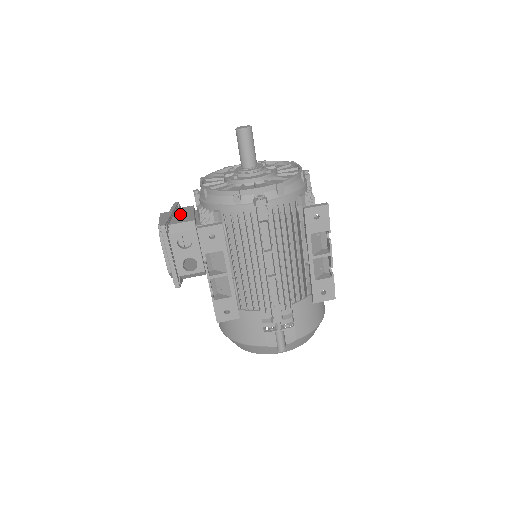
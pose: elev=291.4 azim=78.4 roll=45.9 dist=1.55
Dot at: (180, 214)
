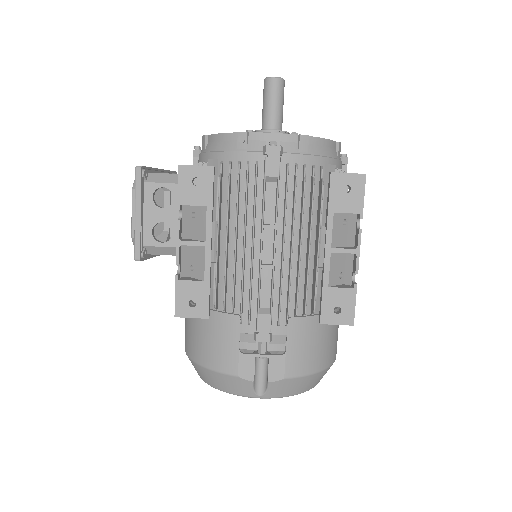
Dot at: occluded
